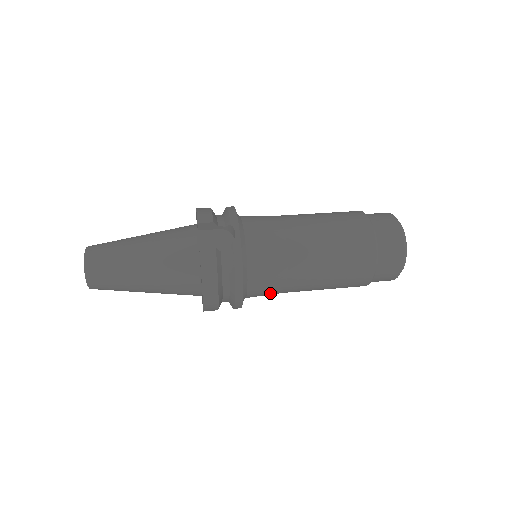
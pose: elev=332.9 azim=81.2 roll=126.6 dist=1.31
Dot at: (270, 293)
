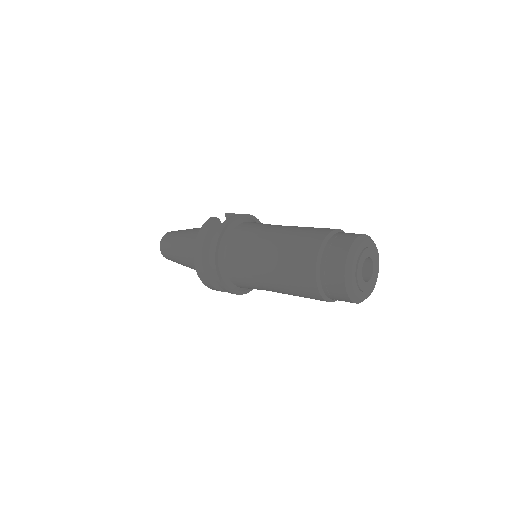
Dot at: (241, 270)
